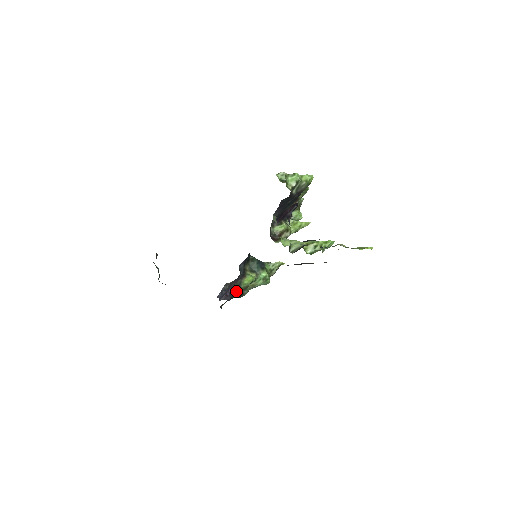
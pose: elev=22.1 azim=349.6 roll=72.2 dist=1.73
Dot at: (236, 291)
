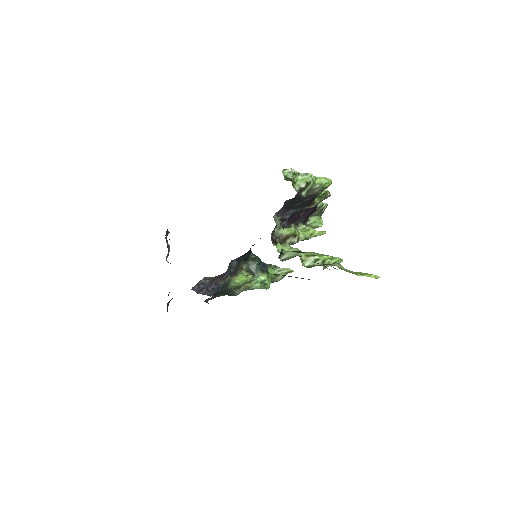
Dot at: (224, 288)
